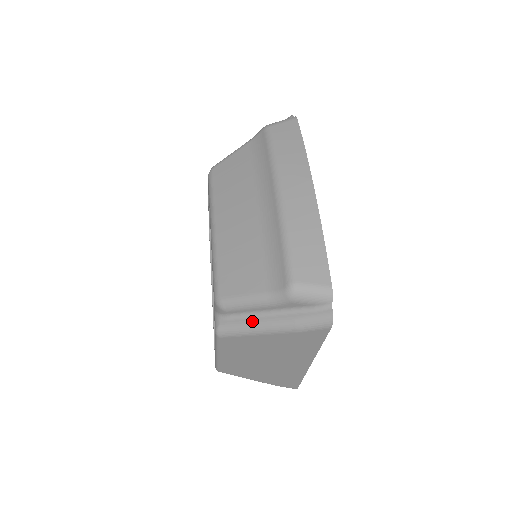
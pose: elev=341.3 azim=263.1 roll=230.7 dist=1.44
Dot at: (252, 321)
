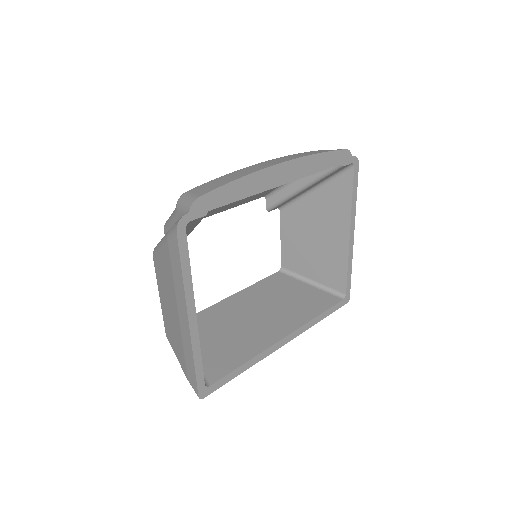
Dot at: occluded
